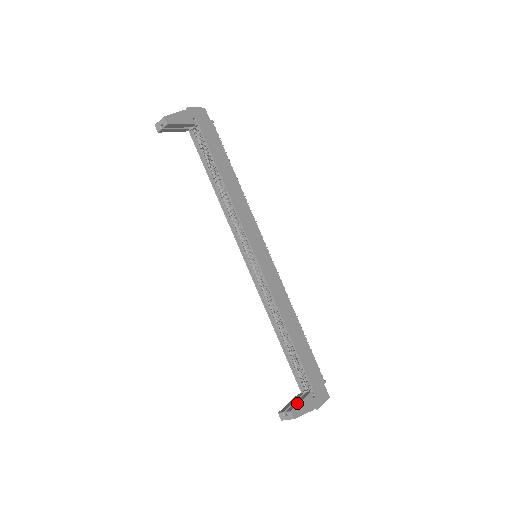
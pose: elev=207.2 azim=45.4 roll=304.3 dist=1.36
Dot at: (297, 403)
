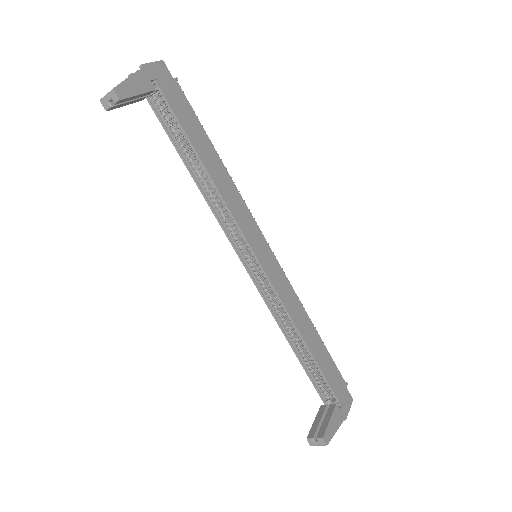
Dot at: (326, 424)
